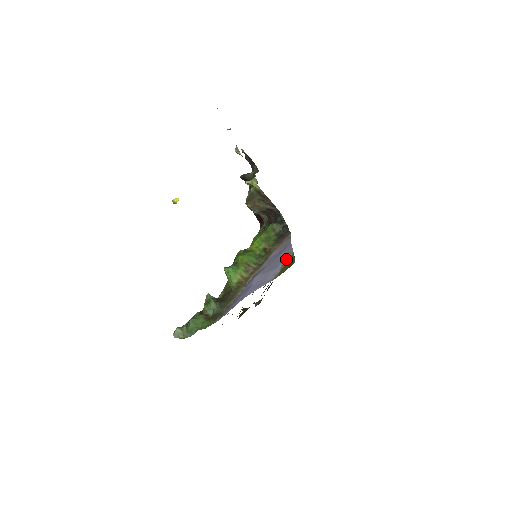
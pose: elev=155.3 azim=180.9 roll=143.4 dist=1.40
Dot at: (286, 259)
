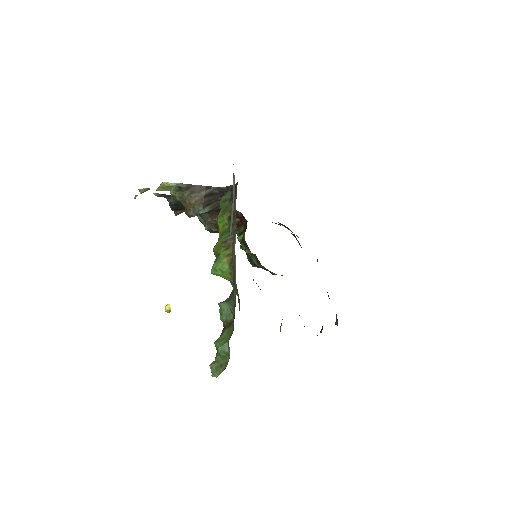
Dot at: (233, 181)
